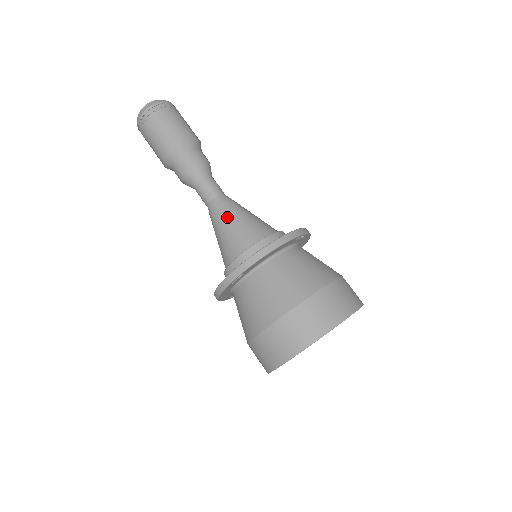
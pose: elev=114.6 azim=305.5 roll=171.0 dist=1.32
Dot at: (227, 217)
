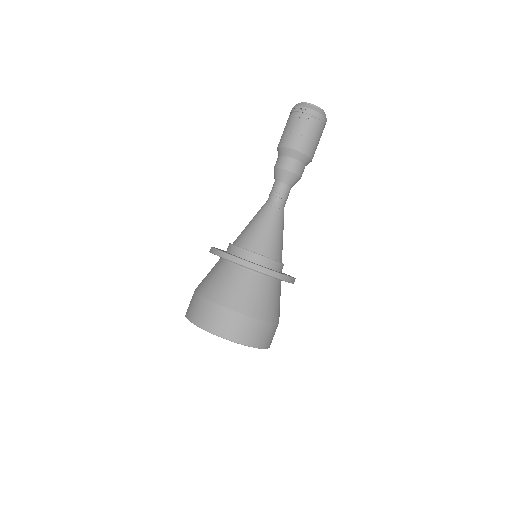
Dot at: (267, 221)
